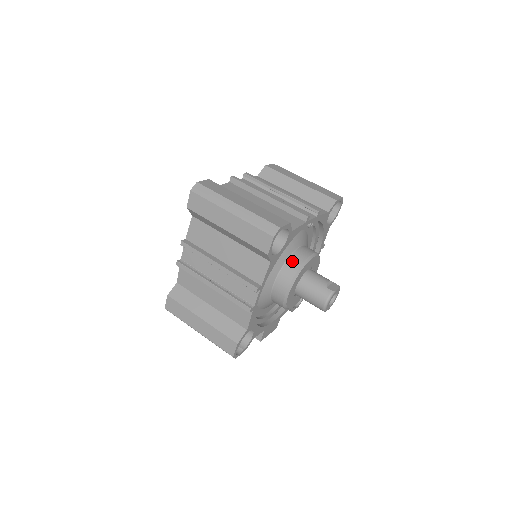
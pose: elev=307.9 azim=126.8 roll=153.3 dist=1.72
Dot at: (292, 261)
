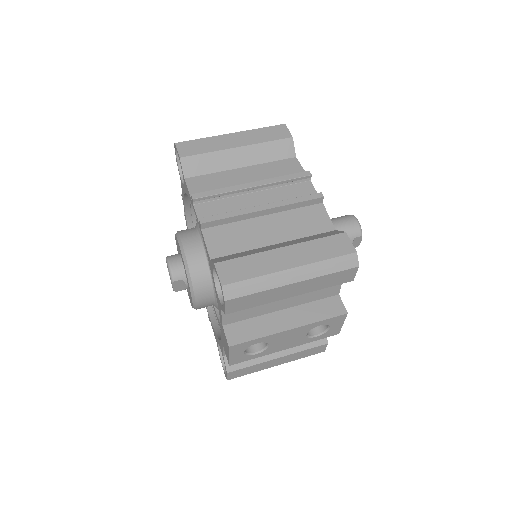
Dot at: occluded
